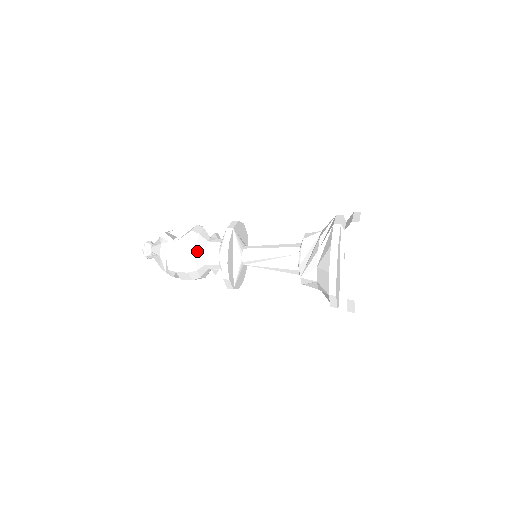
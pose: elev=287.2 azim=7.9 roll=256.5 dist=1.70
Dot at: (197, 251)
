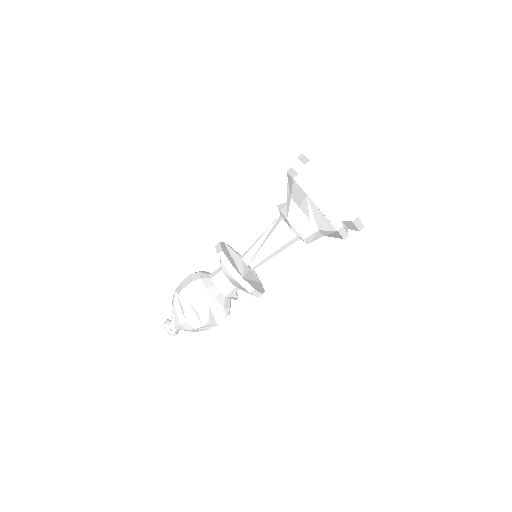
Dot at: (201, 275)
